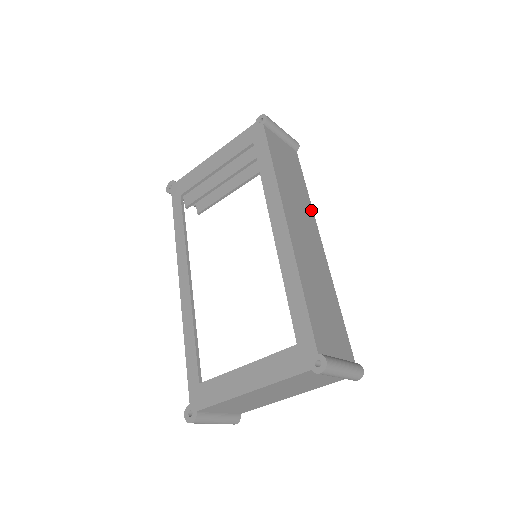
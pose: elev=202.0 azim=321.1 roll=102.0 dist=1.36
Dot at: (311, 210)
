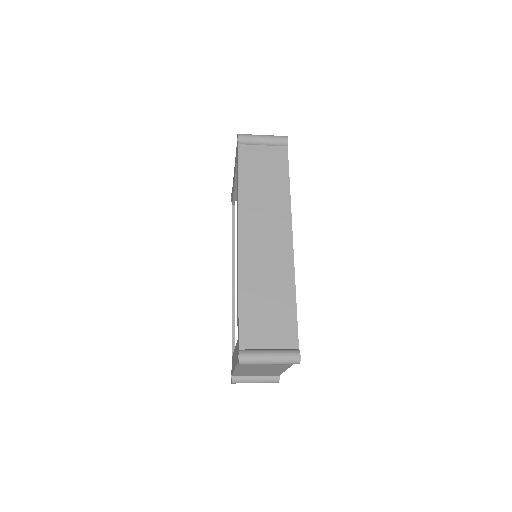
Dot at: (288, 207)
